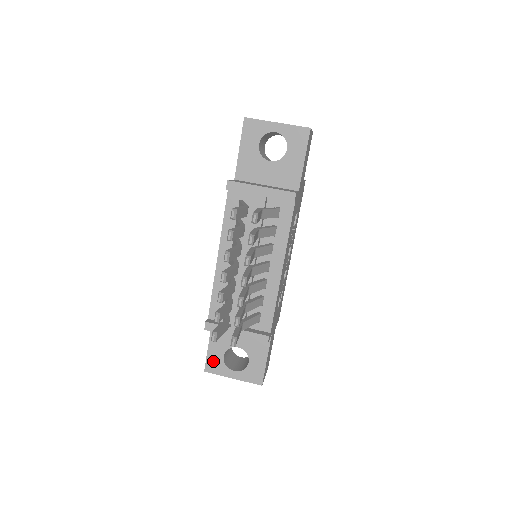
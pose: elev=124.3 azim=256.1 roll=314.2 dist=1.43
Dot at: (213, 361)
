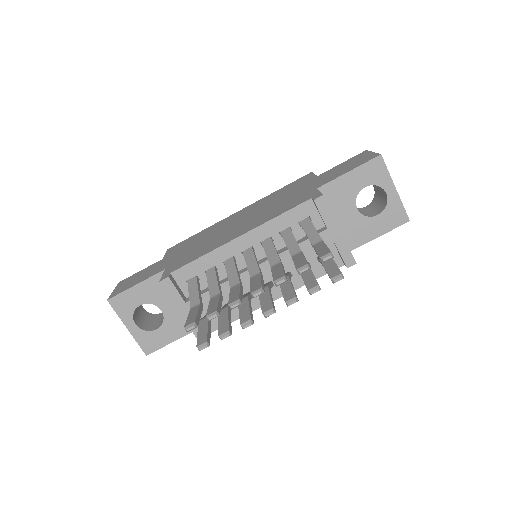
Dot at: (126, 300)
